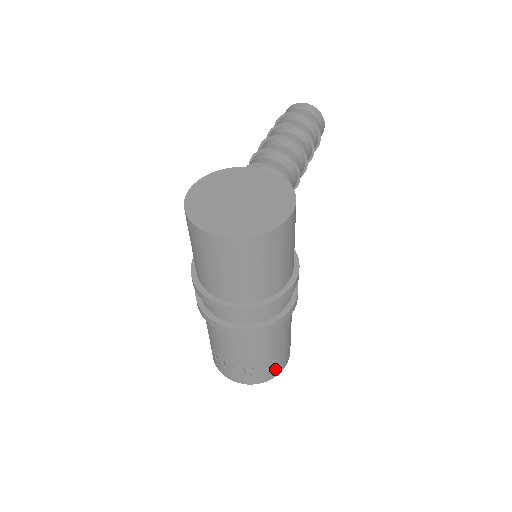
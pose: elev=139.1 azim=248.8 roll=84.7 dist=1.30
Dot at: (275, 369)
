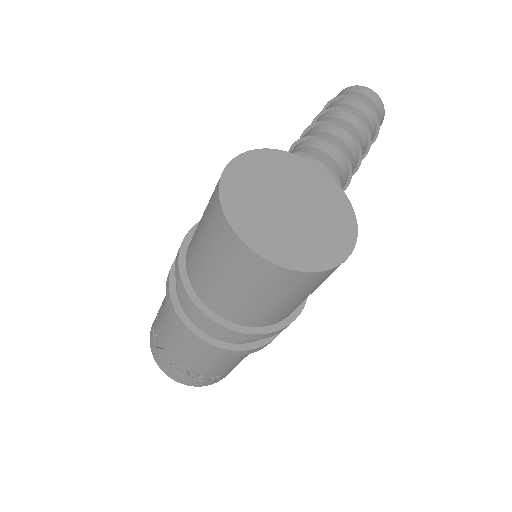
Dot at: (220, 377)
